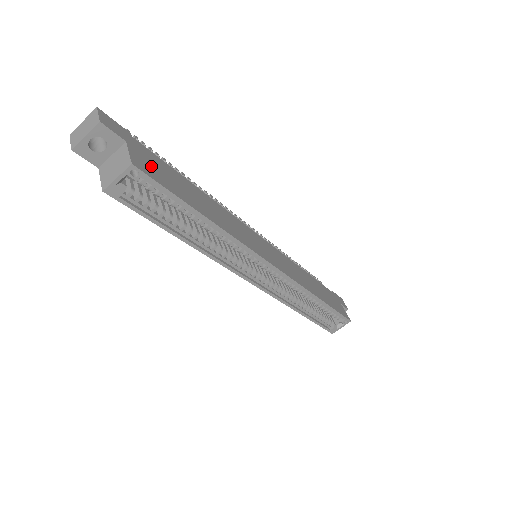
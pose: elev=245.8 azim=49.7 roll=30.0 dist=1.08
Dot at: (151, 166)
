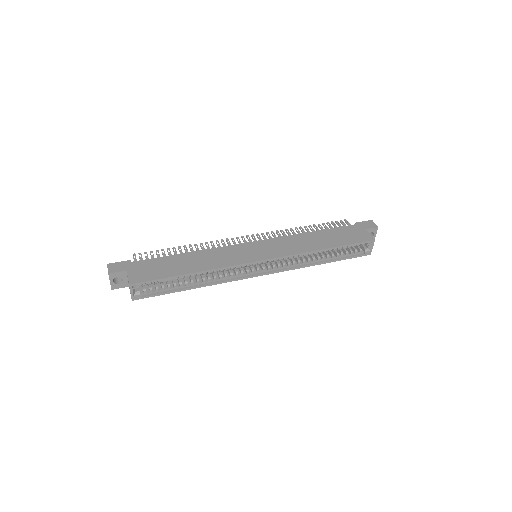
Dot at: (144, 272)
